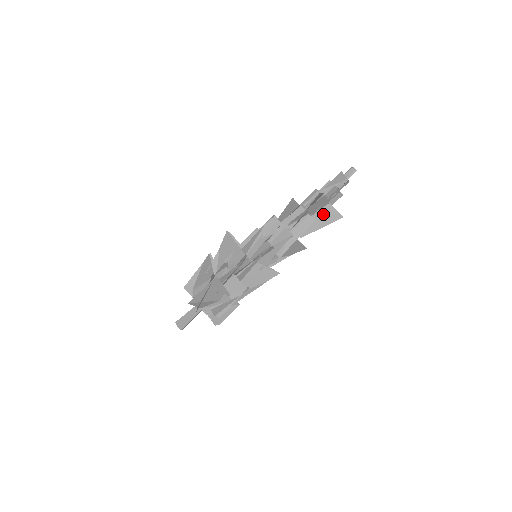
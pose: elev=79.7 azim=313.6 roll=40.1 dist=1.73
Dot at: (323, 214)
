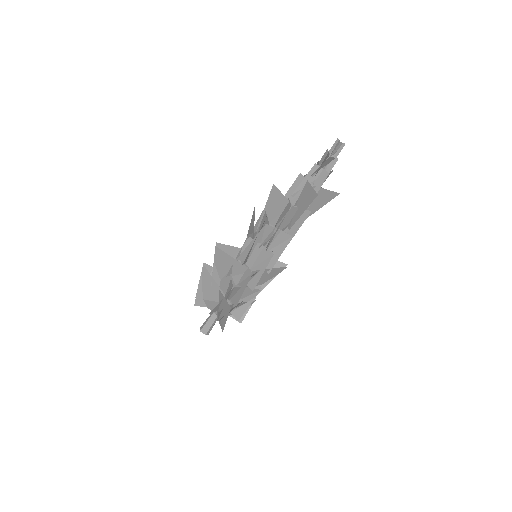
Dot at: (317, 199)
